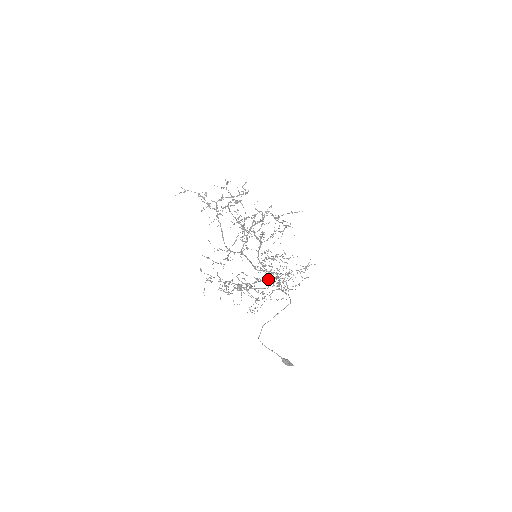
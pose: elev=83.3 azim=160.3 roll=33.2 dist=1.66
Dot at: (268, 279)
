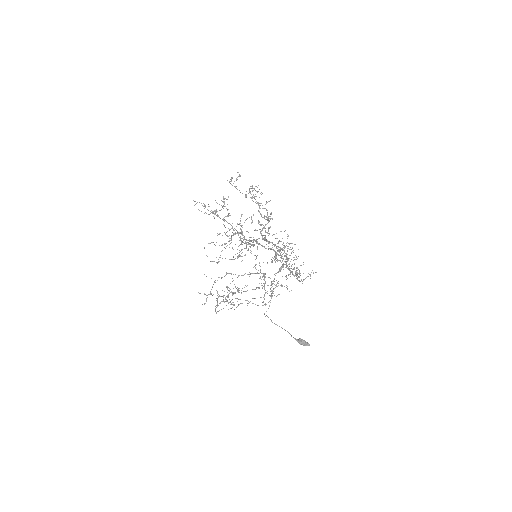
Dot at: occluded
